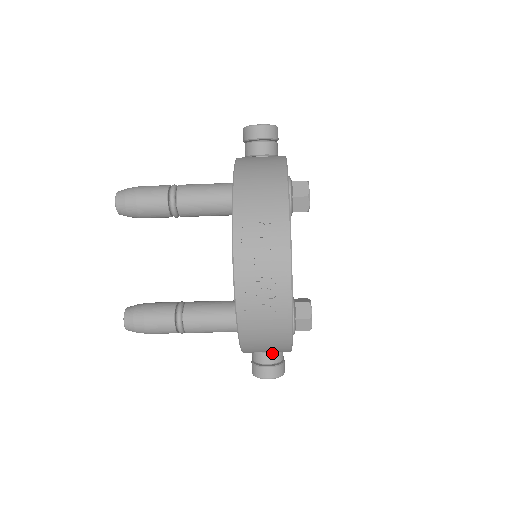
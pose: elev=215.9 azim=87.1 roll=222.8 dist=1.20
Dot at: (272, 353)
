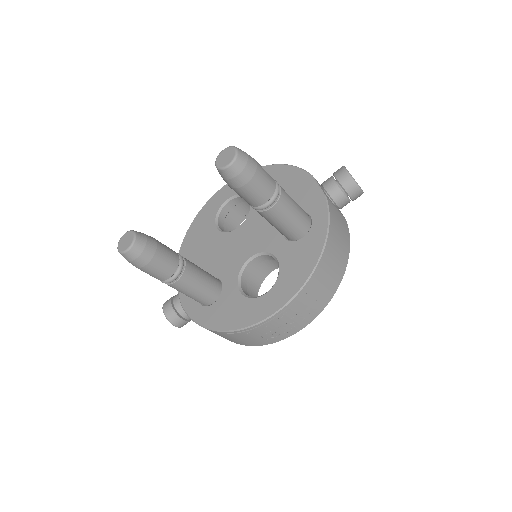
Dot at: occluded
